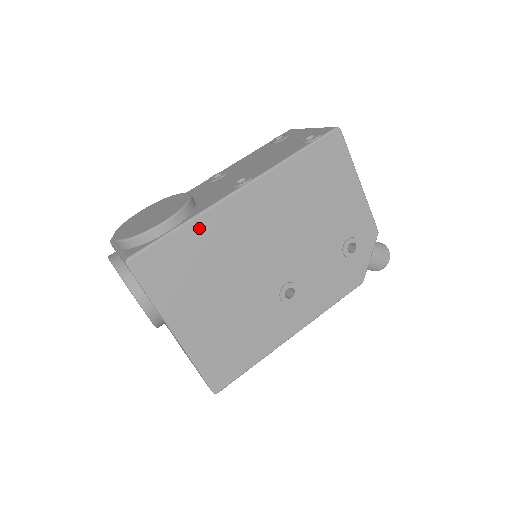
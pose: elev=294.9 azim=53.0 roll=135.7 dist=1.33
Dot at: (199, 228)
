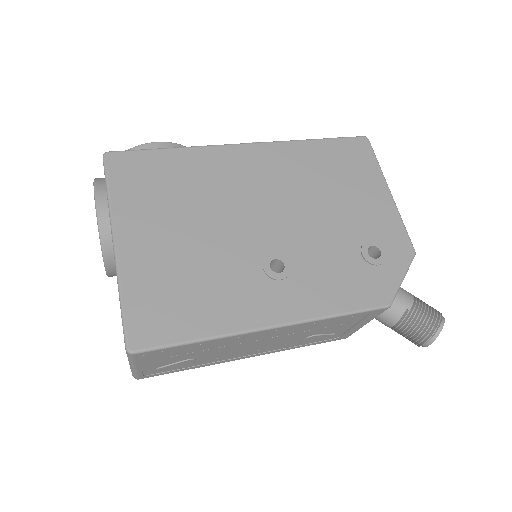
Dot at: (190, 157)
